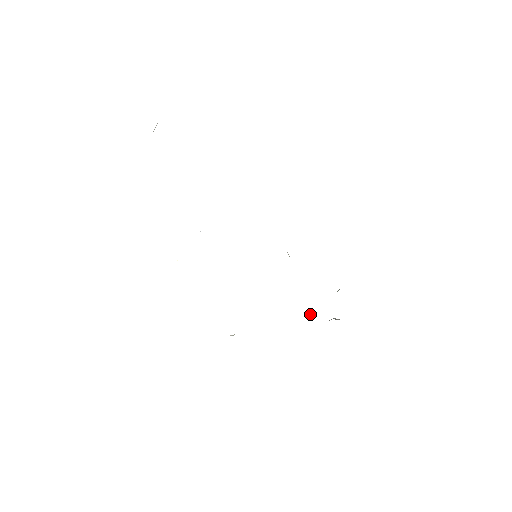
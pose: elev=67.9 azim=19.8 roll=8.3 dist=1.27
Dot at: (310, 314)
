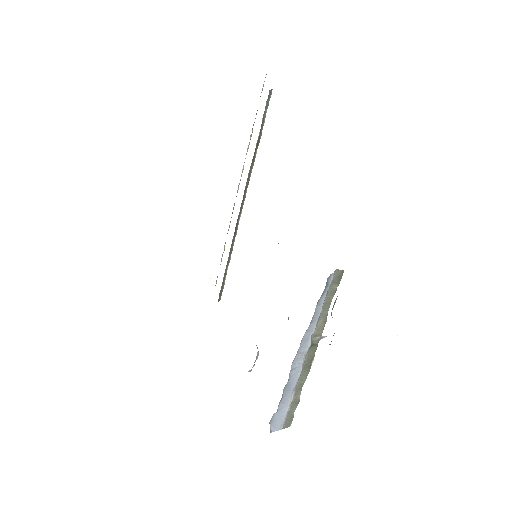
Dot at: occluded
